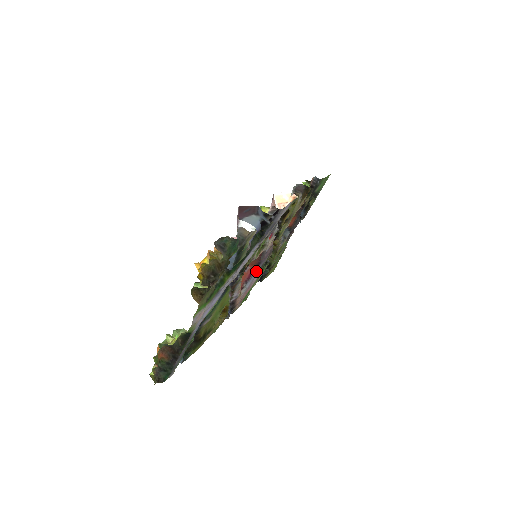
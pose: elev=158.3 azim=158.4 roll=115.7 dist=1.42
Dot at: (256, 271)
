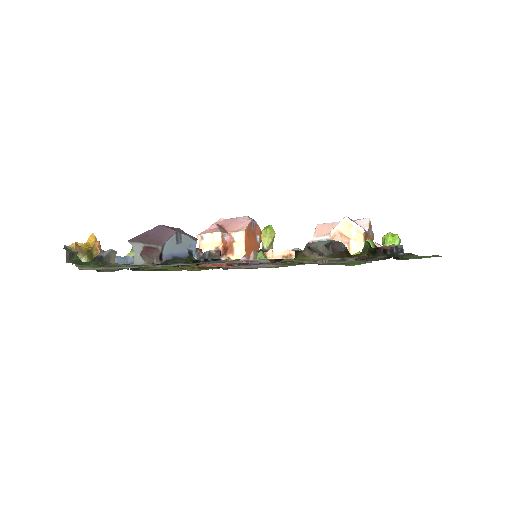
Dot at: (262, 264)
